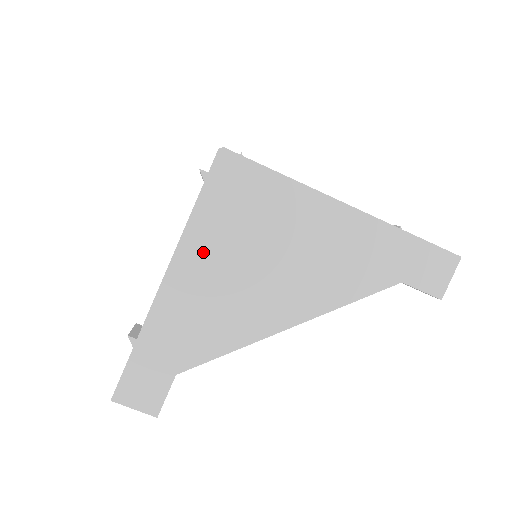
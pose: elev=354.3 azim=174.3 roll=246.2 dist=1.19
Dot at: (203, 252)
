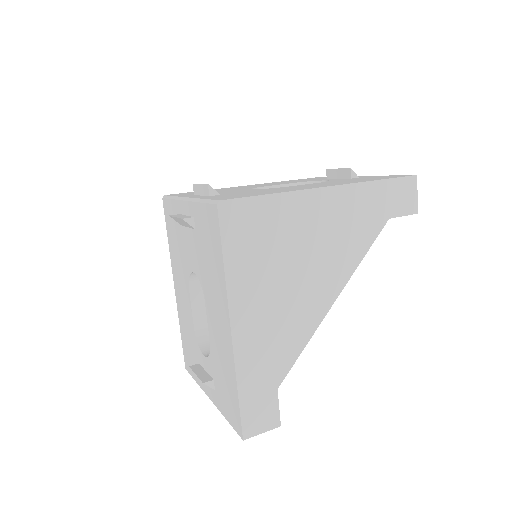
Dot at: (249, 291)
